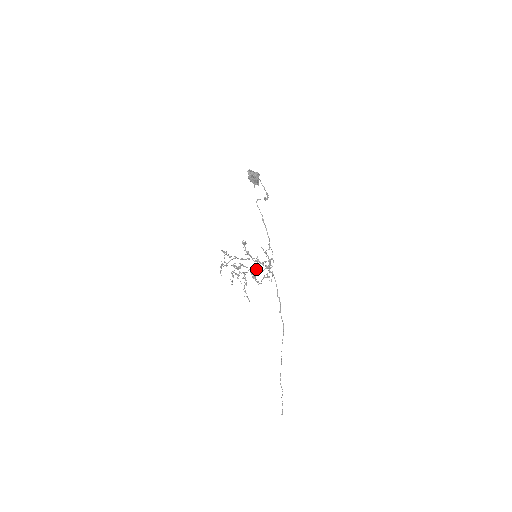
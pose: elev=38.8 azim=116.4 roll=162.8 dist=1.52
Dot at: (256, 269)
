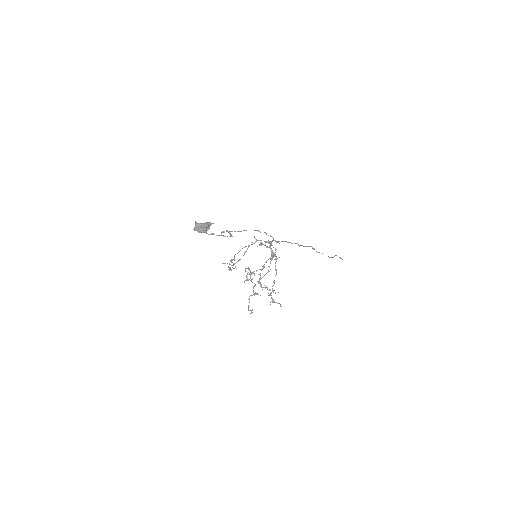
Dot at: (264, 264)
